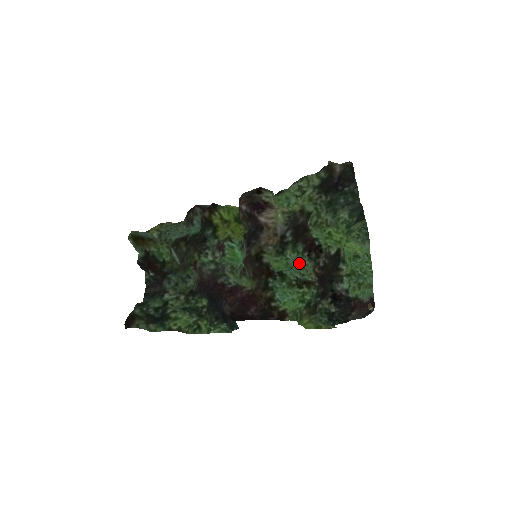
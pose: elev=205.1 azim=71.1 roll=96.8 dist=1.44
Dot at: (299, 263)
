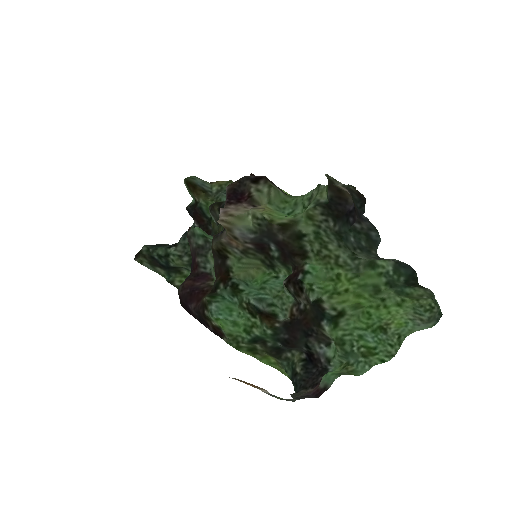
Dot at: (280, 289)
